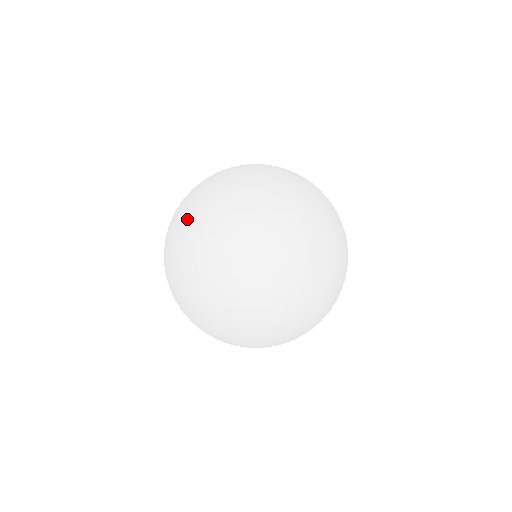
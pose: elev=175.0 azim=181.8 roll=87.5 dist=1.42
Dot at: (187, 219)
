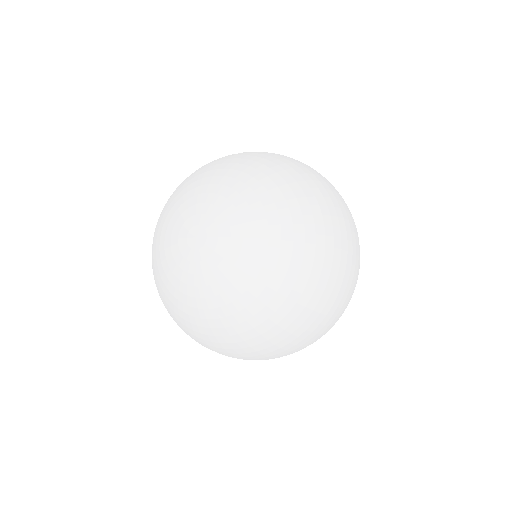
Dot at: (265, 167)
